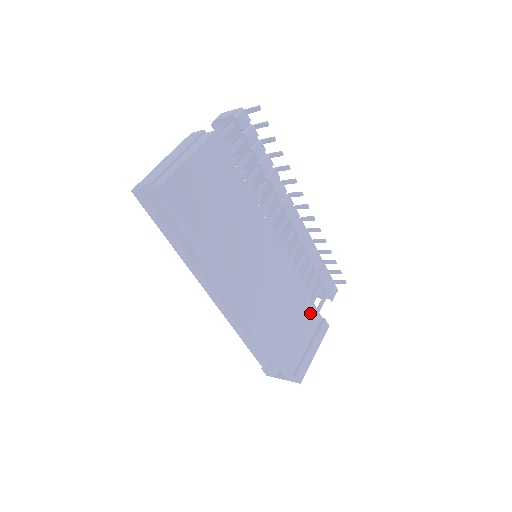
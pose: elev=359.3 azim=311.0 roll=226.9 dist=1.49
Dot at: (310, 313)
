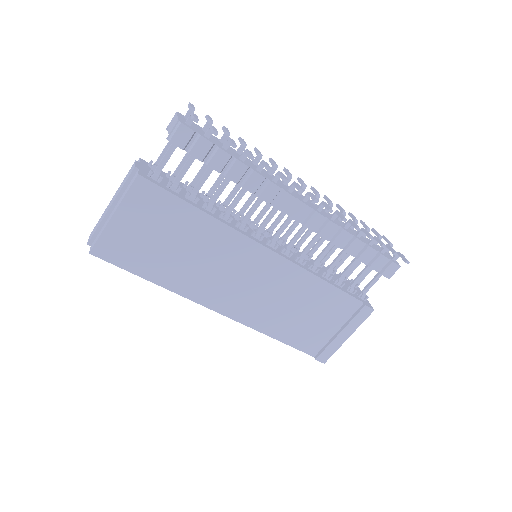
Dot at: (339, 302)
